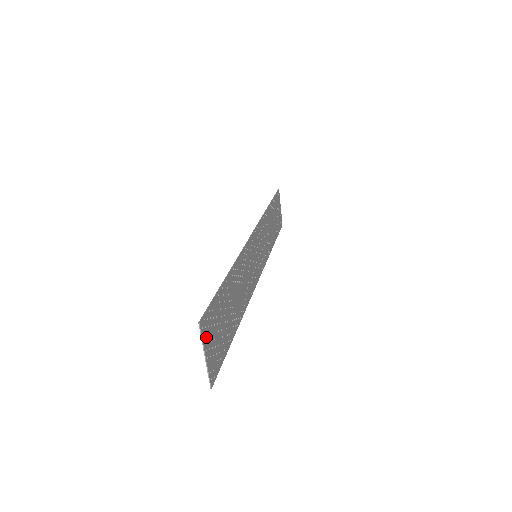
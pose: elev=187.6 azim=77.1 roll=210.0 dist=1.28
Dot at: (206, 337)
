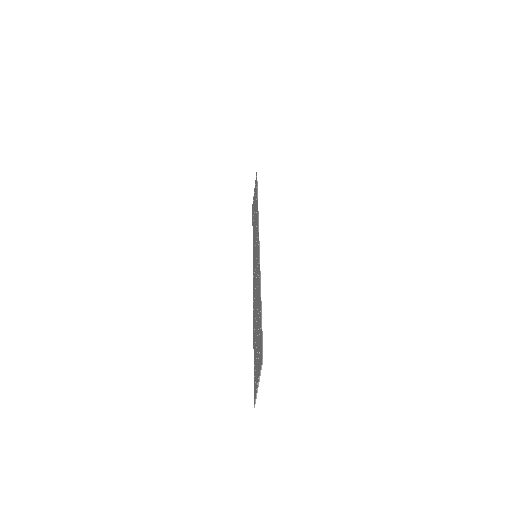
Dot at: (260, 367)
